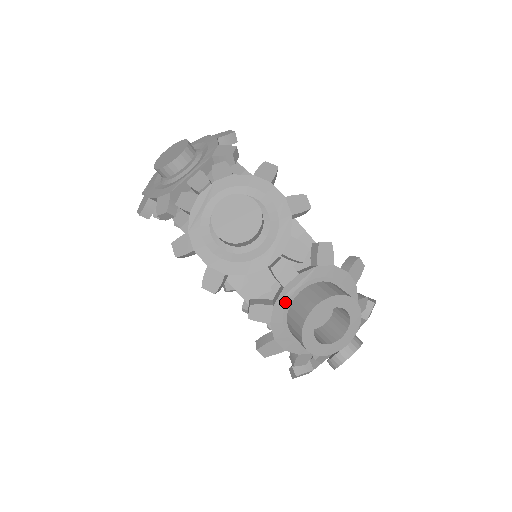
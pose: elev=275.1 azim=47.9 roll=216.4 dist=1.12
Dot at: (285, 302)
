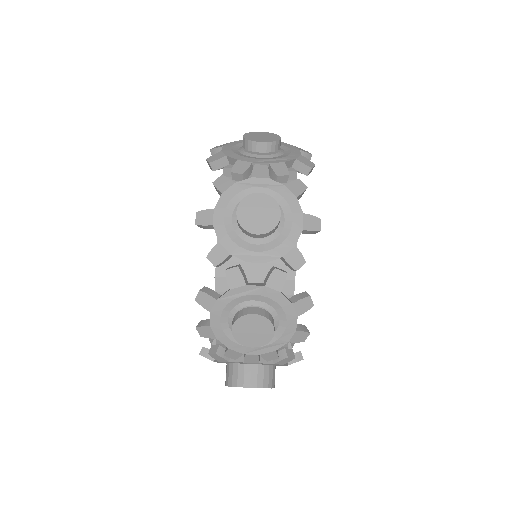
Dot at: (237, 363)
